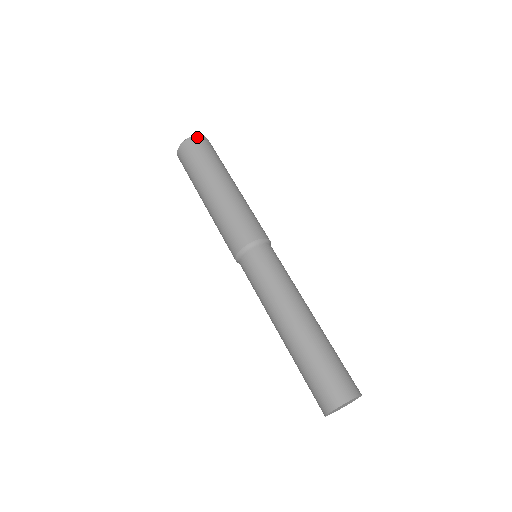
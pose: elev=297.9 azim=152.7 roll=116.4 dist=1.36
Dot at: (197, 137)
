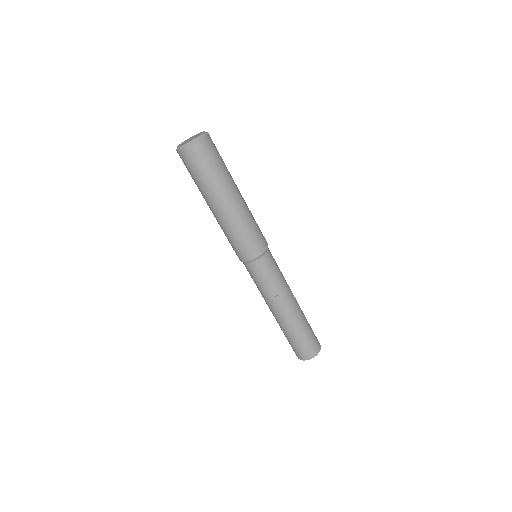
Dot at: (202, 141)
